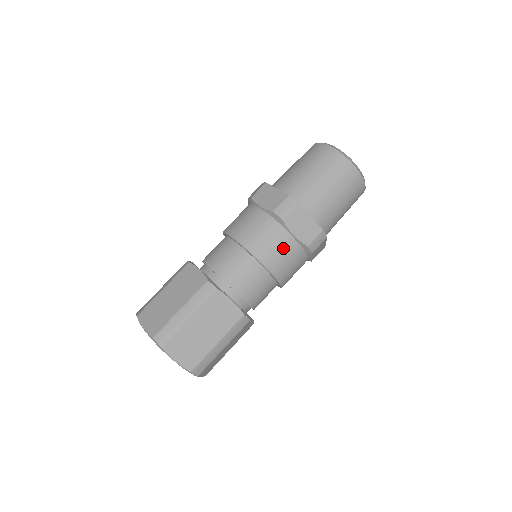
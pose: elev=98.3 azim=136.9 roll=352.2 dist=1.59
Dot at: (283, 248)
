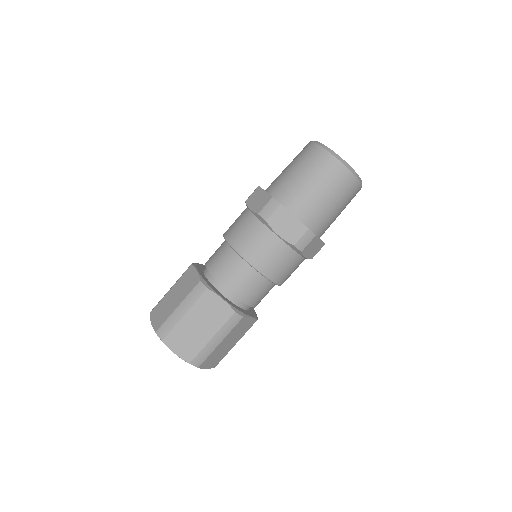
Dot at: (269, 248)
